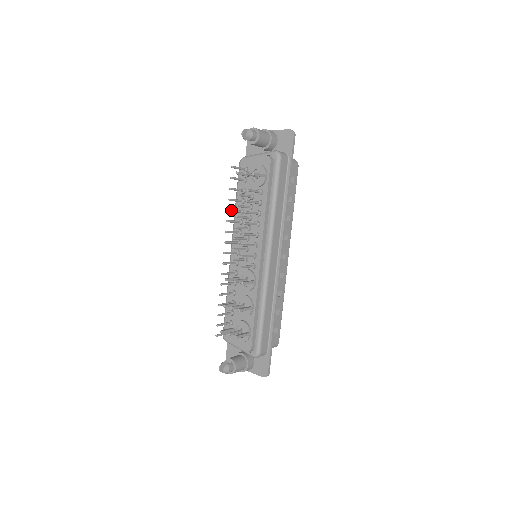
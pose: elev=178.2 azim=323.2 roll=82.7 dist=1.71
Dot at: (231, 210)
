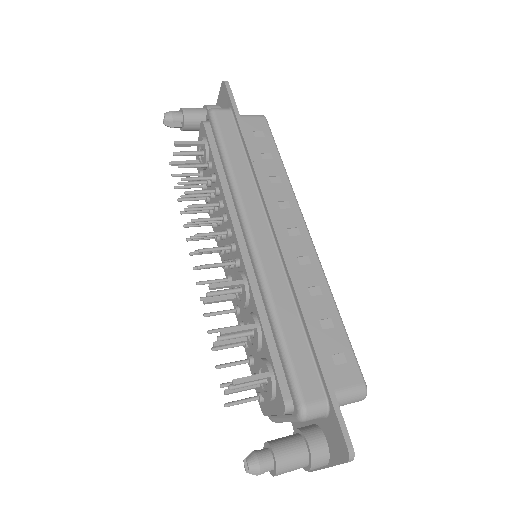
Dot at: occluded
